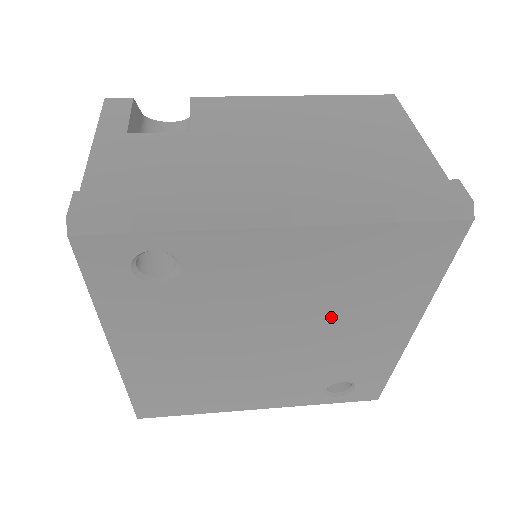
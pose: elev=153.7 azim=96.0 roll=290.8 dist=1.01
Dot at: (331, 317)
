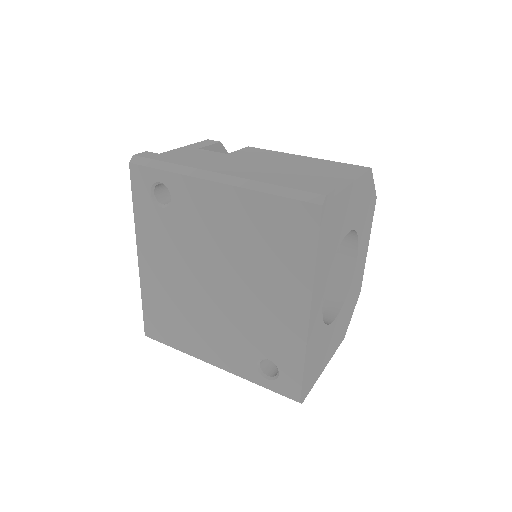
Dot at: (250, 273)
